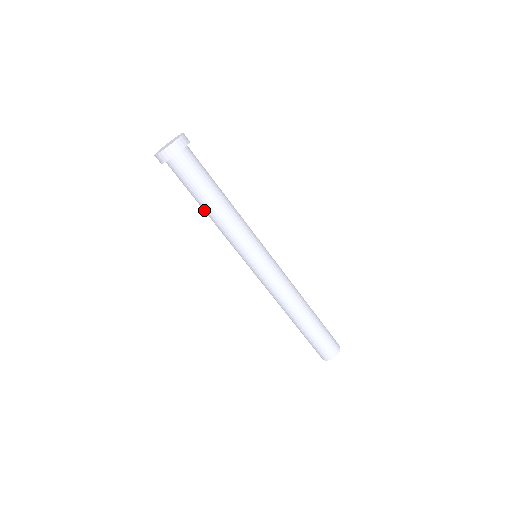
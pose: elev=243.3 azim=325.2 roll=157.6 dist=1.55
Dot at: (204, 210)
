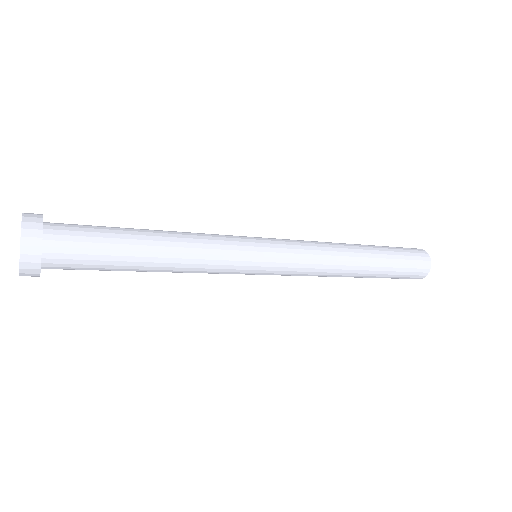
Dot at: (147, 271)
